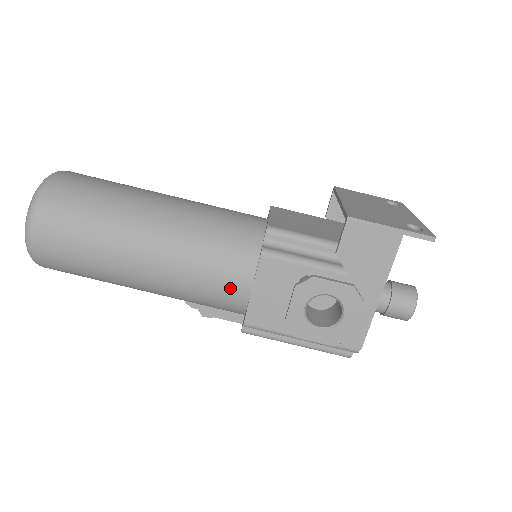
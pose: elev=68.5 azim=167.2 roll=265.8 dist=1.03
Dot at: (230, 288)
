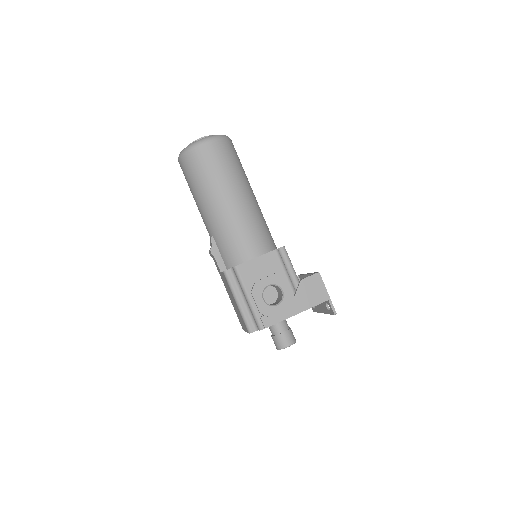
Dot at: (247, 248)
